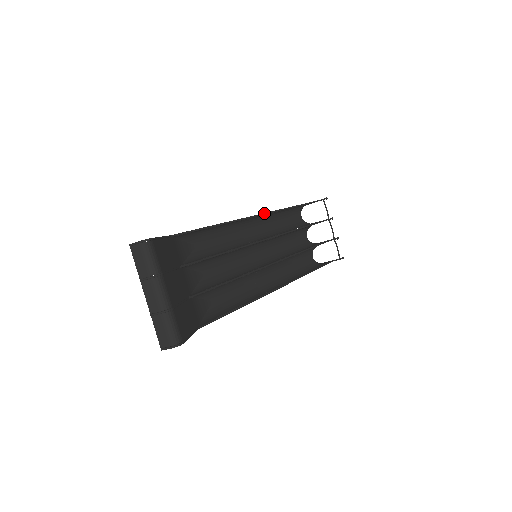
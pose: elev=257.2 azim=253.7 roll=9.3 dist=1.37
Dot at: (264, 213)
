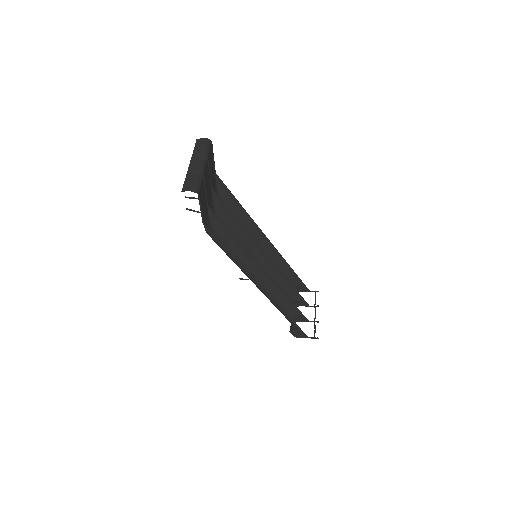
Dot at: (272, 244)
